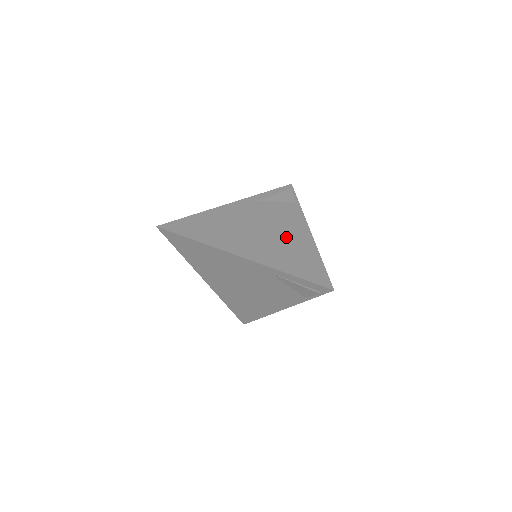
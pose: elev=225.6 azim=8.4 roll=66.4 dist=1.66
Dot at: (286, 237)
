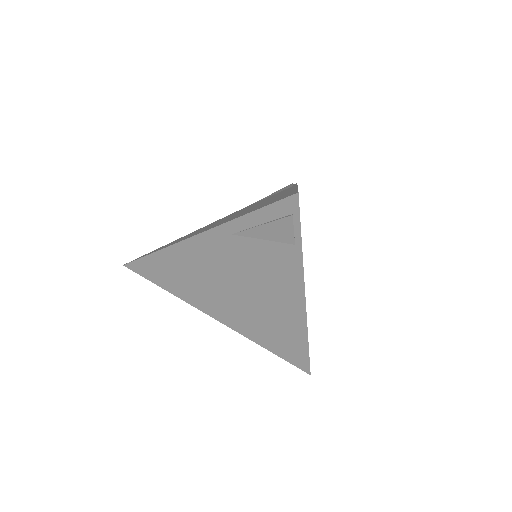
Dot at: occluded
